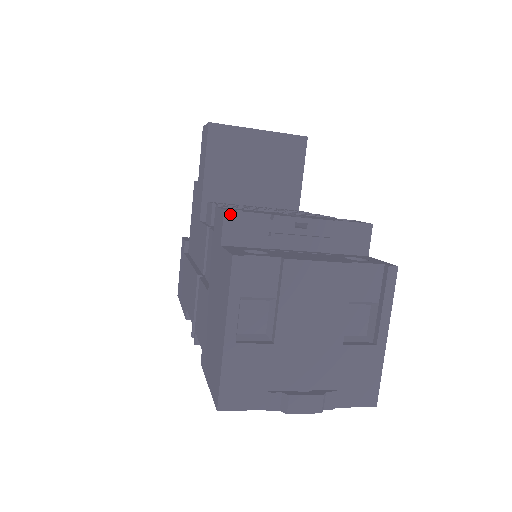
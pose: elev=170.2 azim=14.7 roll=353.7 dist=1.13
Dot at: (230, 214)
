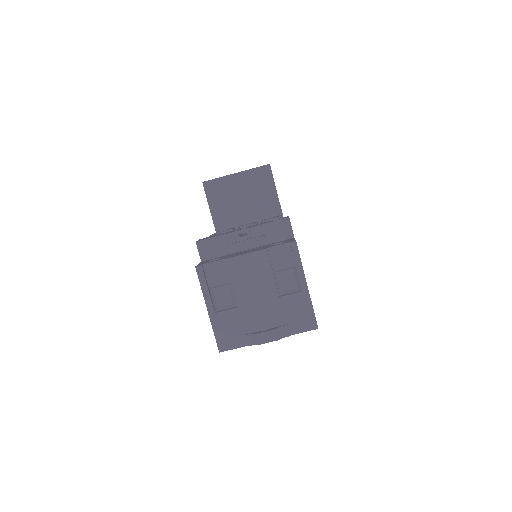
Dot at: (200, 243)
